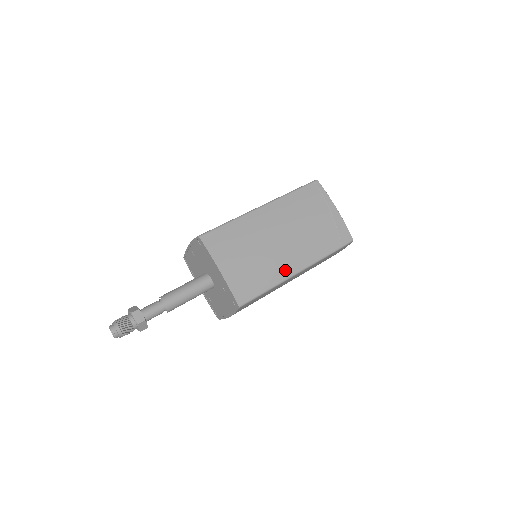
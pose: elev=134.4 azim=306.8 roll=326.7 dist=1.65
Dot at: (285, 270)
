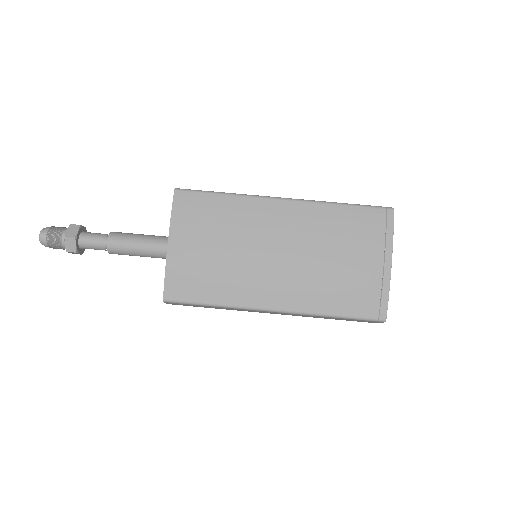
Dot at: occluded
